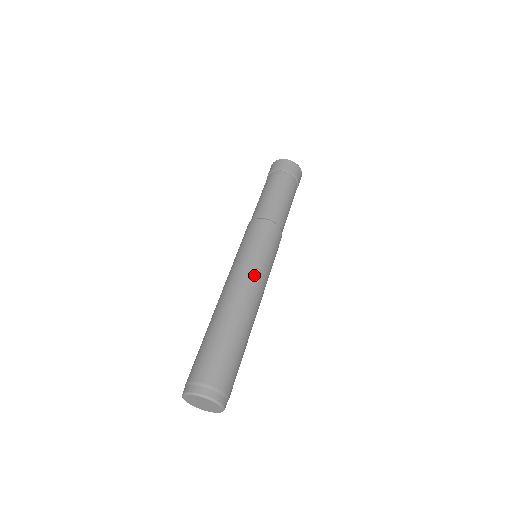
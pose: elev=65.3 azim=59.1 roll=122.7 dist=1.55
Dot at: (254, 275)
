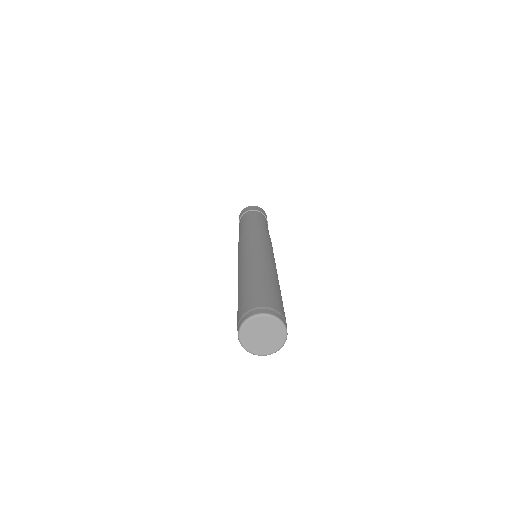
Dot at: (259, 251)
